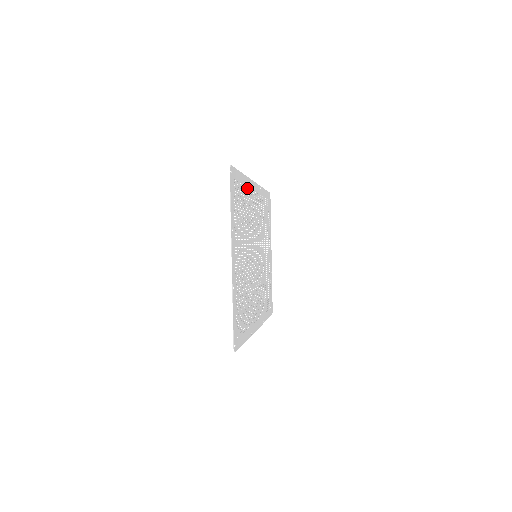
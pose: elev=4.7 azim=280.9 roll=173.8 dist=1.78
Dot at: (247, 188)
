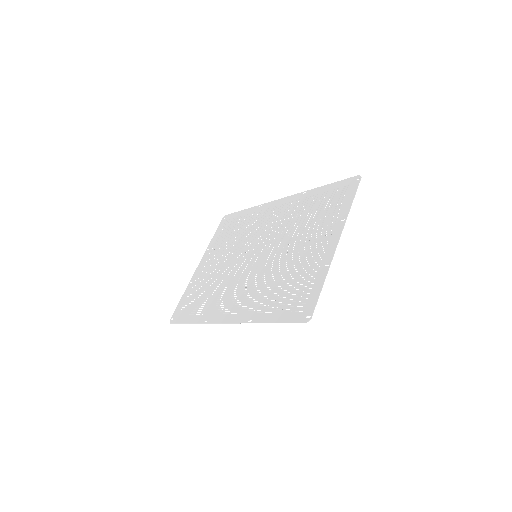
Dot at: (304, 198)
